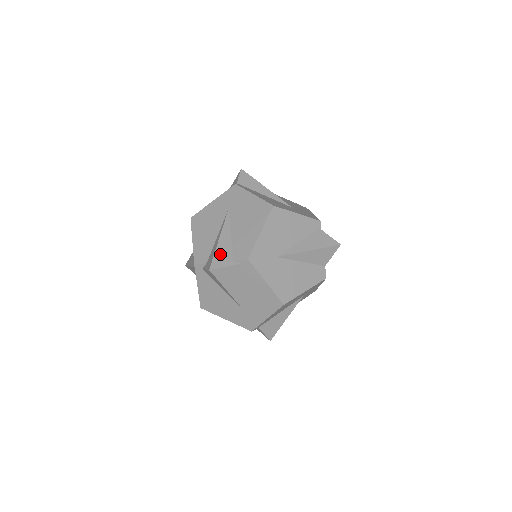
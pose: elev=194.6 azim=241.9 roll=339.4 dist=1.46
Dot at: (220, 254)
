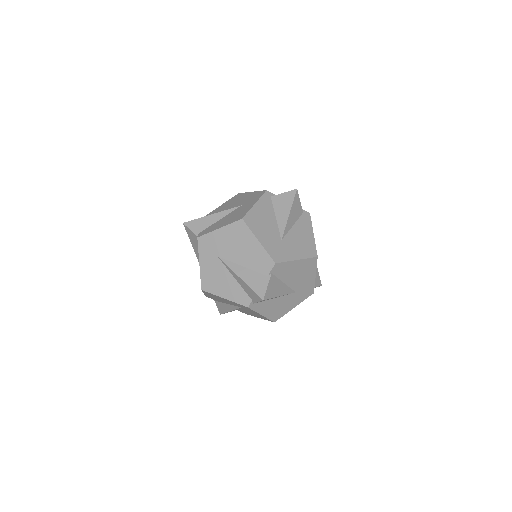
Dot at: occluded
